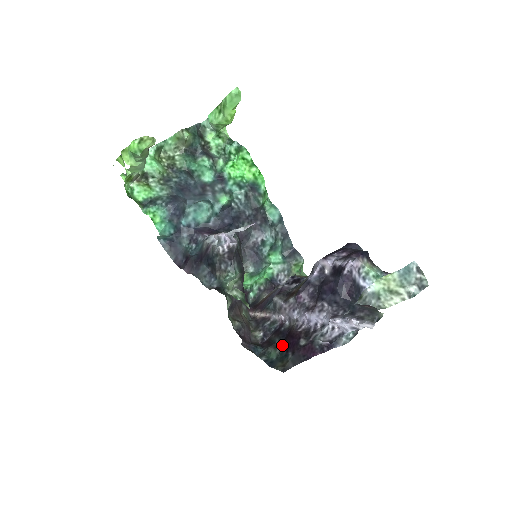
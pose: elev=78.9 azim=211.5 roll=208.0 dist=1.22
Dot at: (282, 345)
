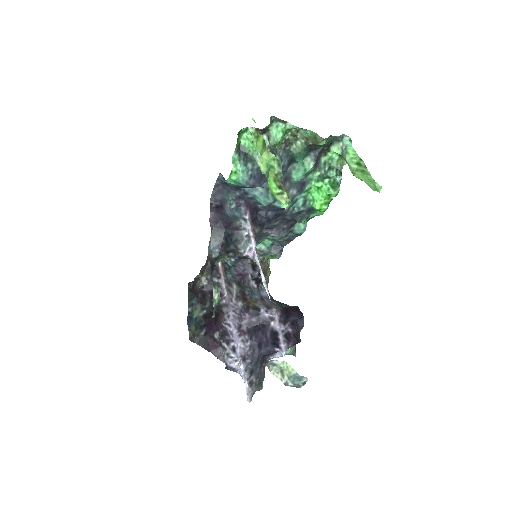
Dot at: (207, 314)
